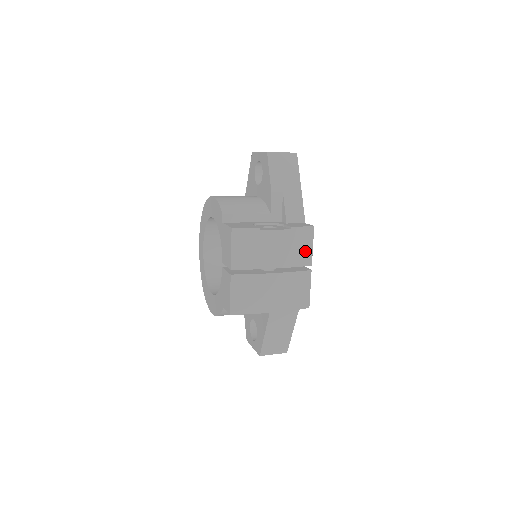
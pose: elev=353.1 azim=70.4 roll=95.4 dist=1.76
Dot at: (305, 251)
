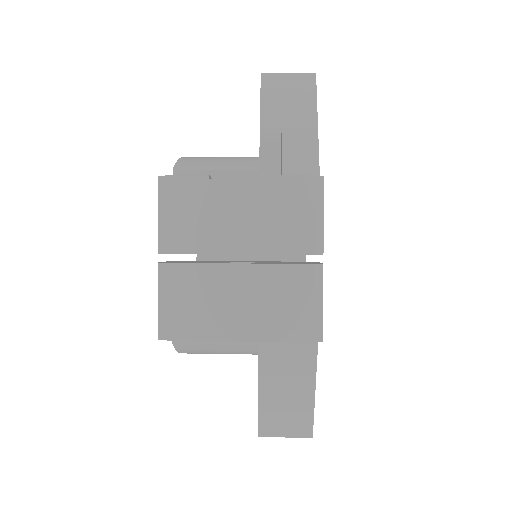
Dot at: (306, 224)
